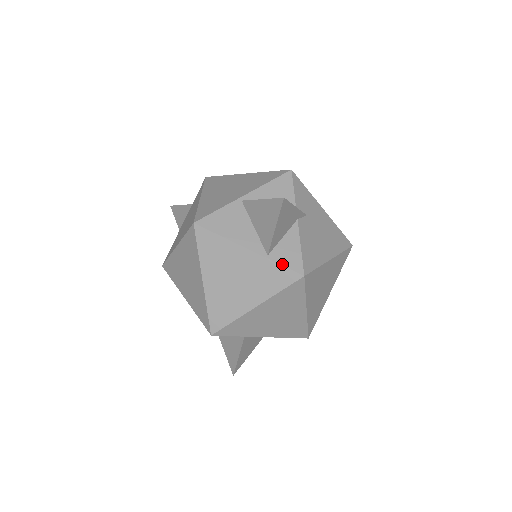
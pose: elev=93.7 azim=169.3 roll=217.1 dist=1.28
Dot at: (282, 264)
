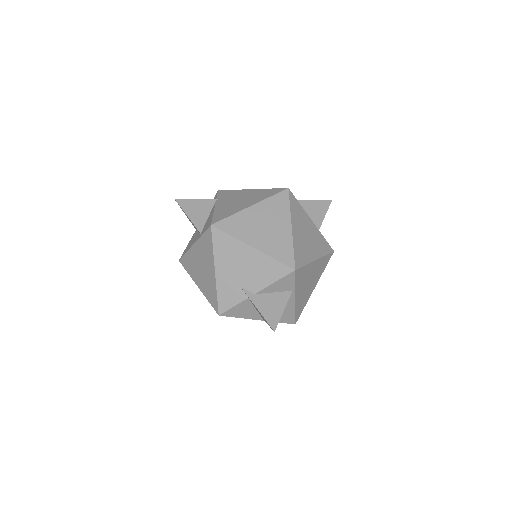
Dot at: (325, 239)
